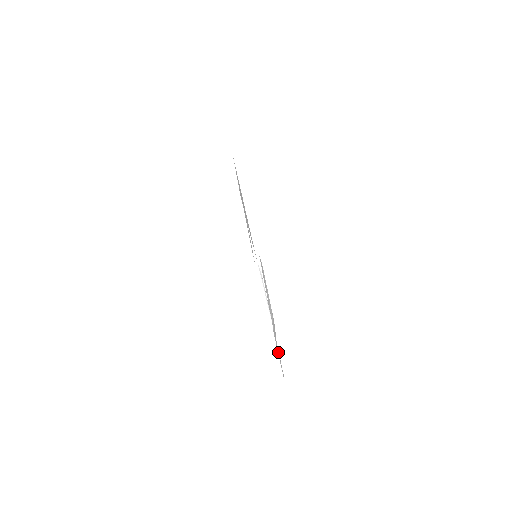
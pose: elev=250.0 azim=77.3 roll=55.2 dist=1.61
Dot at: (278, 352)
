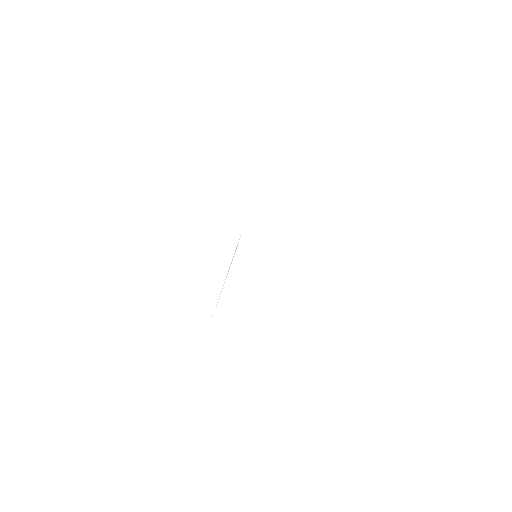
Dot at: occluded
